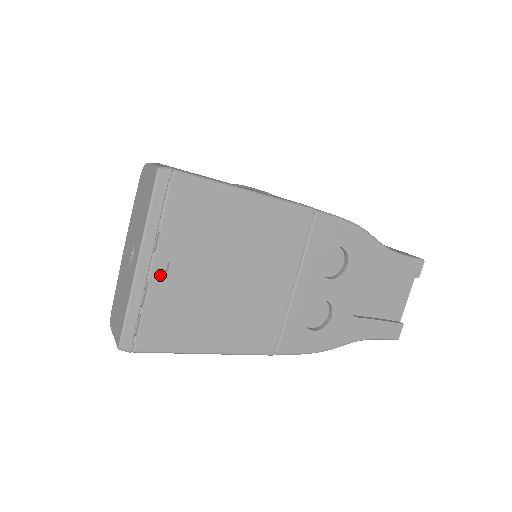
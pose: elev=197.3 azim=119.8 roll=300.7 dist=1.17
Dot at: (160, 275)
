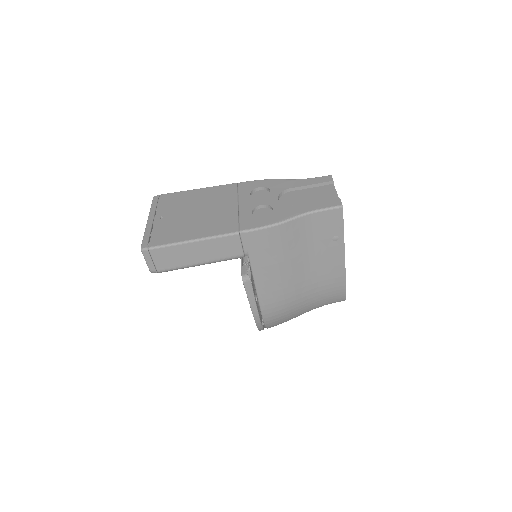
Dot at: (159, 221)
